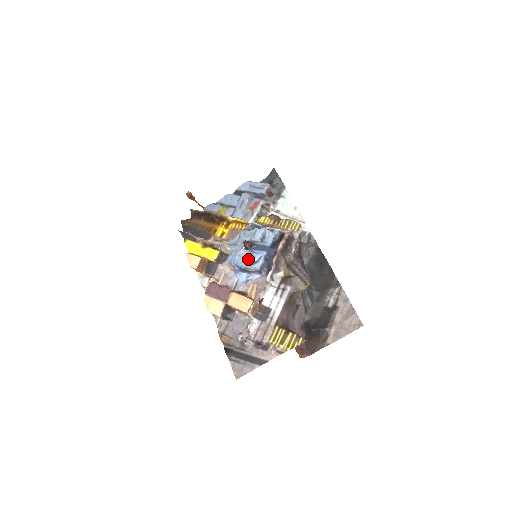
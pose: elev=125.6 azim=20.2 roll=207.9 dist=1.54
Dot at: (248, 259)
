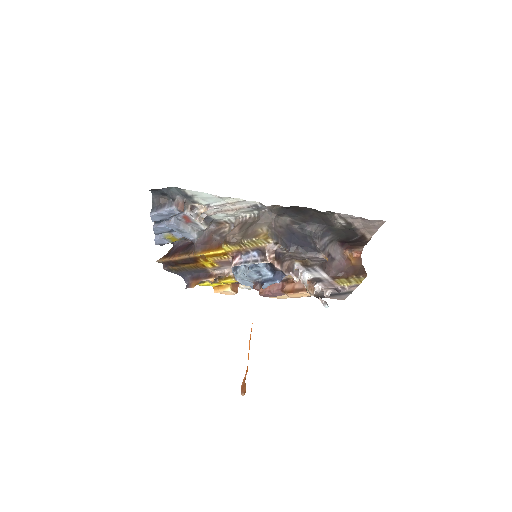
Dot at: (268, 284)
